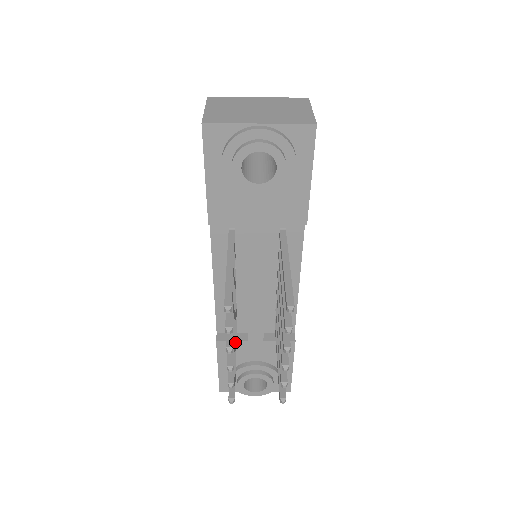
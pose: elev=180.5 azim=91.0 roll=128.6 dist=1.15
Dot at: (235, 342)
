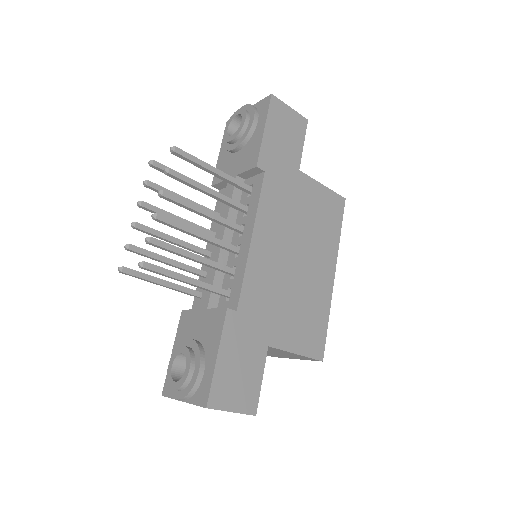
Dot at: occluded
